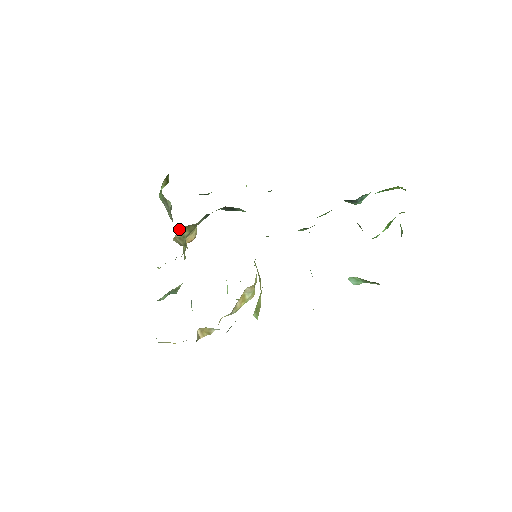
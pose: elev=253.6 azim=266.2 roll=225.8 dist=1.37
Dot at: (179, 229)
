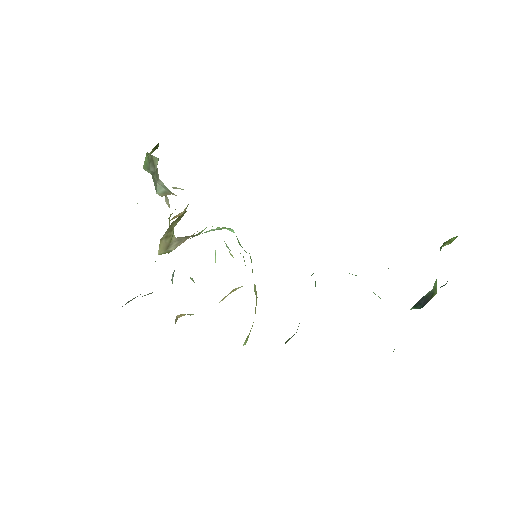
Dot at: occluded
